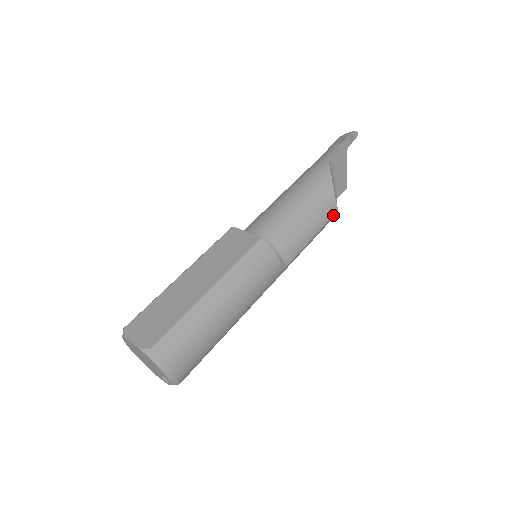
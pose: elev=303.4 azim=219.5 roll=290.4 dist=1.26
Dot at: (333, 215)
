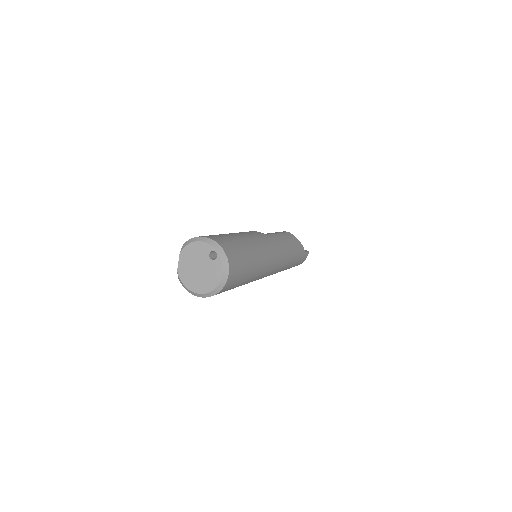
Dot at: (287, 232)
